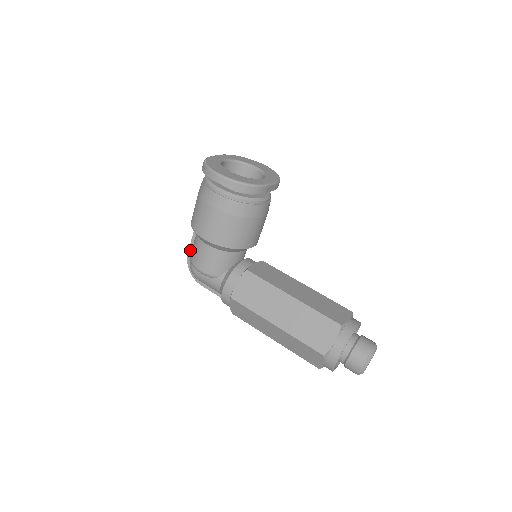
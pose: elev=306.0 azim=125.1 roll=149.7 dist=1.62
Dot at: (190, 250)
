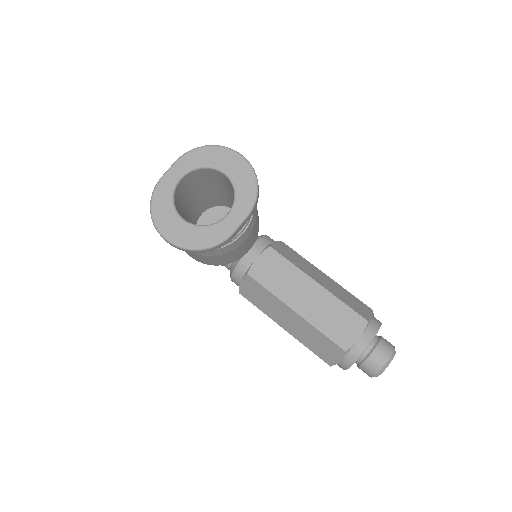
Dot at: occluded
